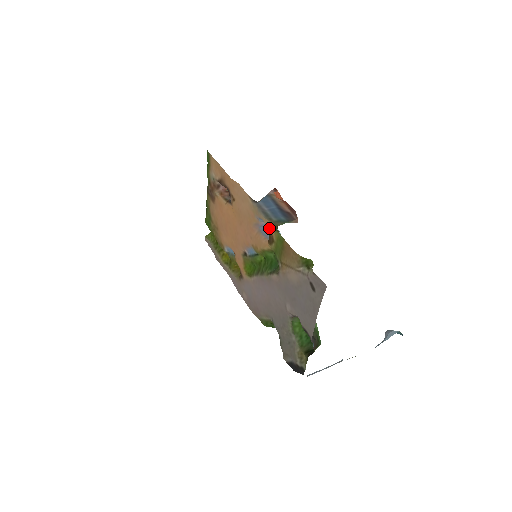
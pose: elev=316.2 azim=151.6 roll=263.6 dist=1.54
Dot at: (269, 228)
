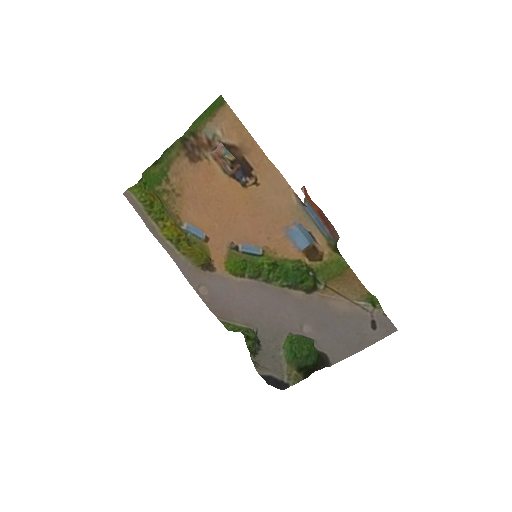
Dot at: (323, 245)
